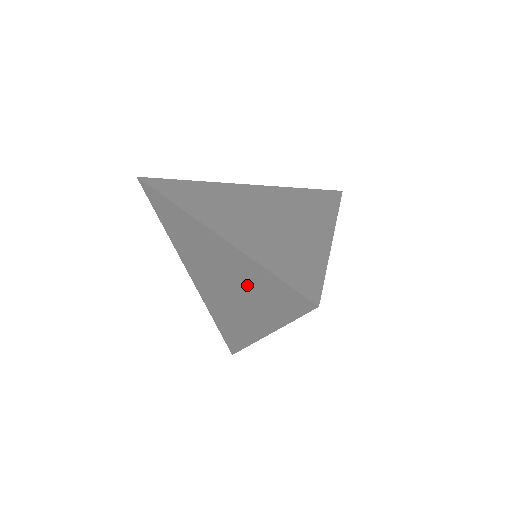
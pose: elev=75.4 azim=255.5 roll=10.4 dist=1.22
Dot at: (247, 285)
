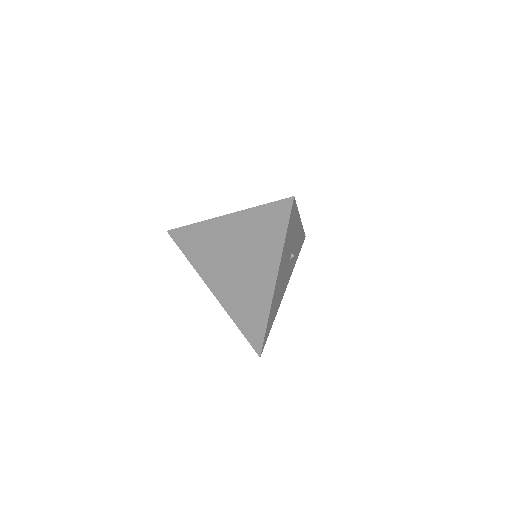
Dot at: (252, 240)
